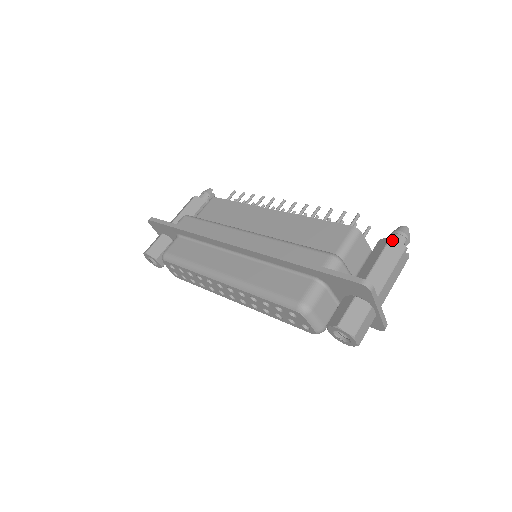
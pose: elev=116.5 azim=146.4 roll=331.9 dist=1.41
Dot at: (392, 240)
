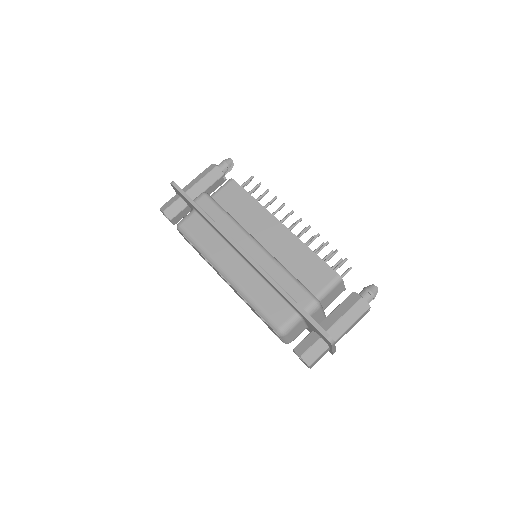
Dot at: (362, 300)
